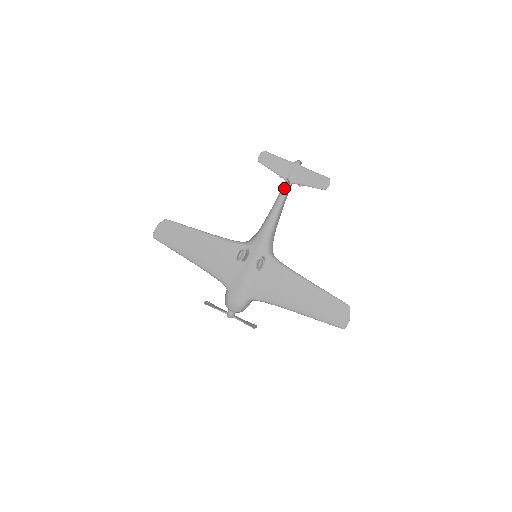
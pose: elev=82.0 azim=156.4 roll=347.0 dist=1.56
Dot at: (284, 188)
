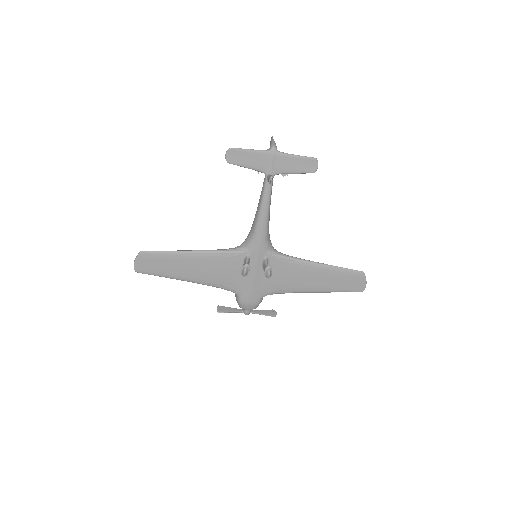
Dot at: (267, 184)
